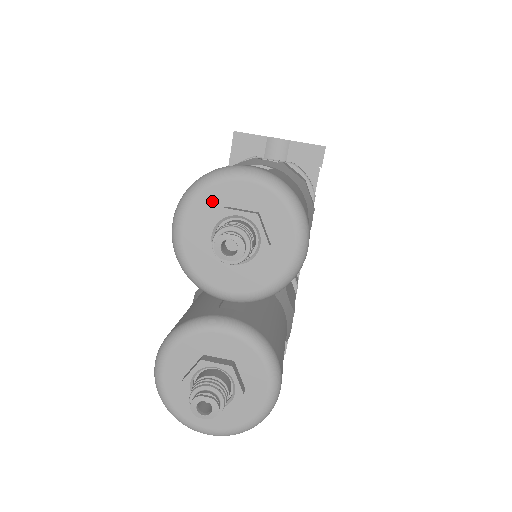
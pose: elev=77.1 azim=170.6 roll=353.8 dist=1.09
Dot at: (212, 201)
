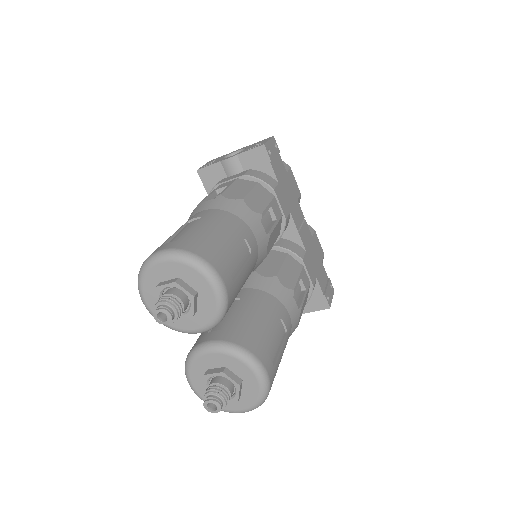
Dot at: (151, 283)
